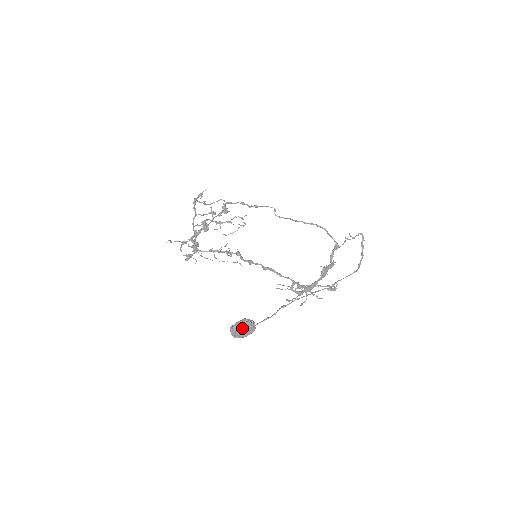
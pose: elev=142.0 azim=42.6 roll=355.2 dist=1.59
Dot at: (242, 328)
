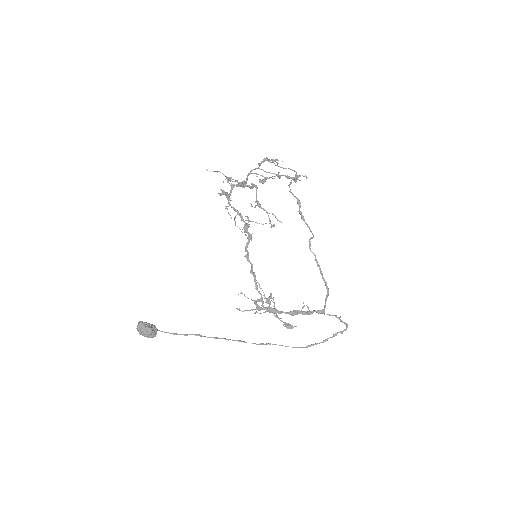
Dot at: (142, 332)
